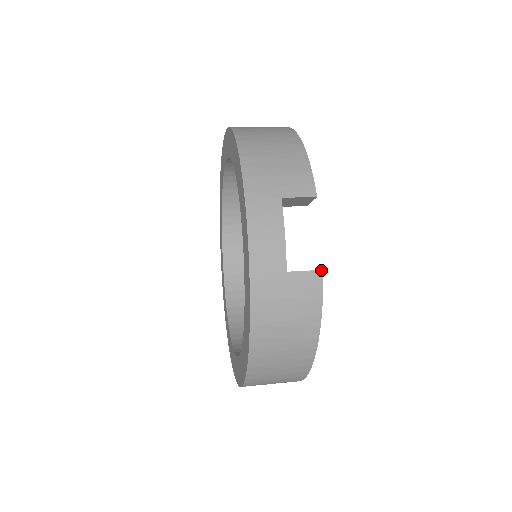
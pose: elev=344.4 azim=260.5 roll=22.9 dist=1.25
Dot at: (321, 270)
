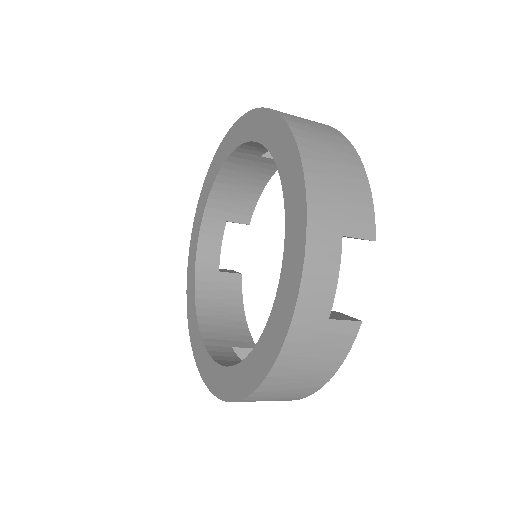
Dot at: (360, 321)
